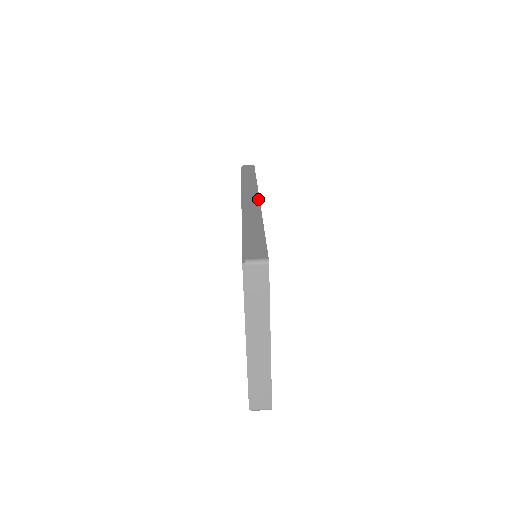
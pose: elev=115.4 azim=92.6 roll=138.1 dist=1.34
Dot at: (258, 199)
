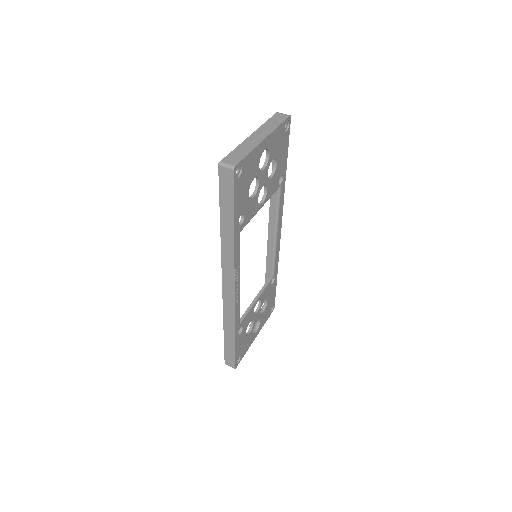
Dot at: (281, 222)
